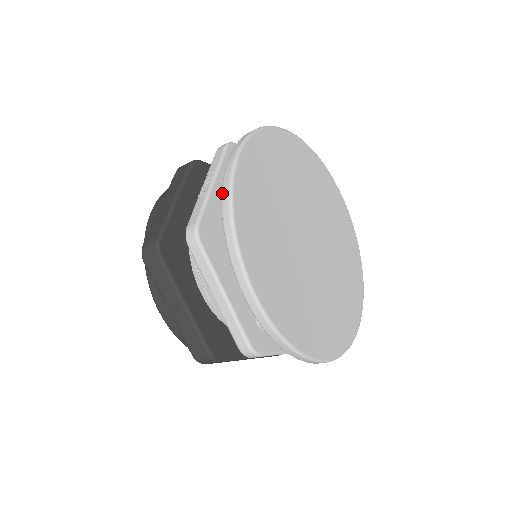
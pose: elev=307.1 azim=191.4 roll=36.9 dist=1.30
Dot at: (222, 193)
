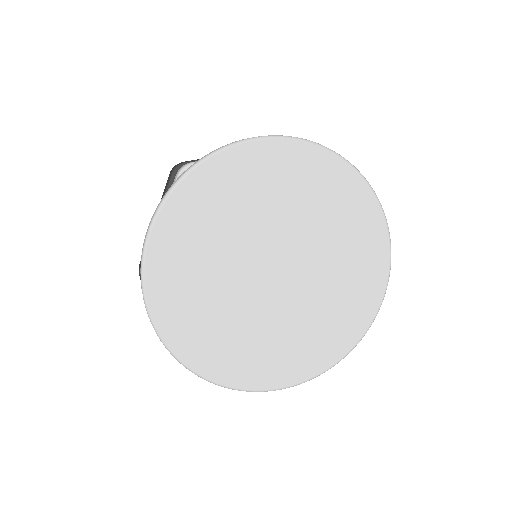
Dot at: occluded
